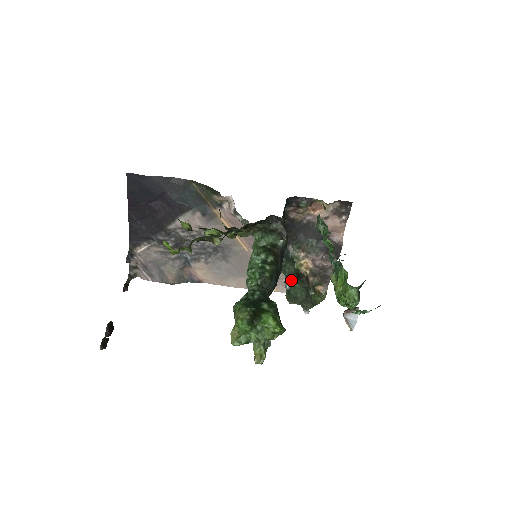
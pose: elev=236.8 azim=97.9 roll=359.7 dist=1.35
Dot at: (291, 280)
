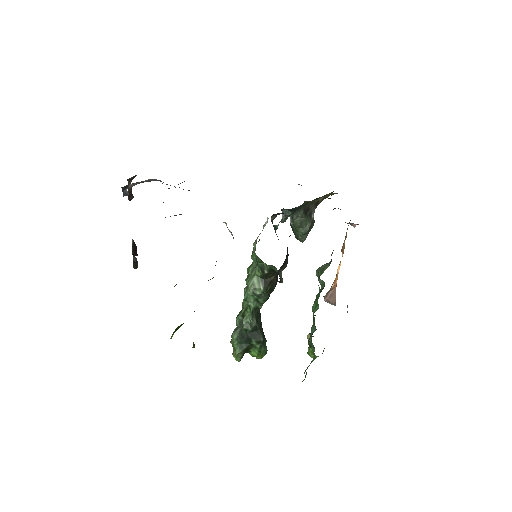
Dot at: (296, 223)
